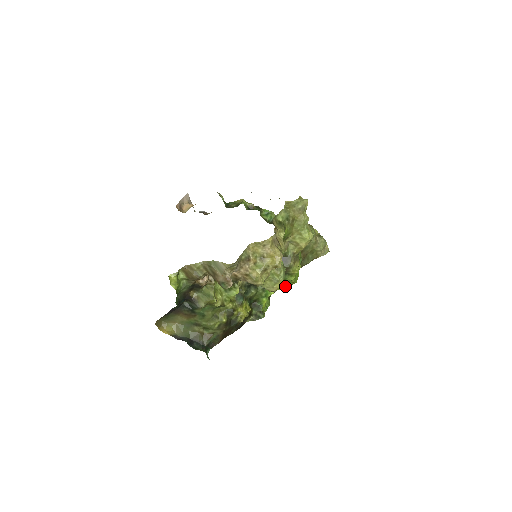
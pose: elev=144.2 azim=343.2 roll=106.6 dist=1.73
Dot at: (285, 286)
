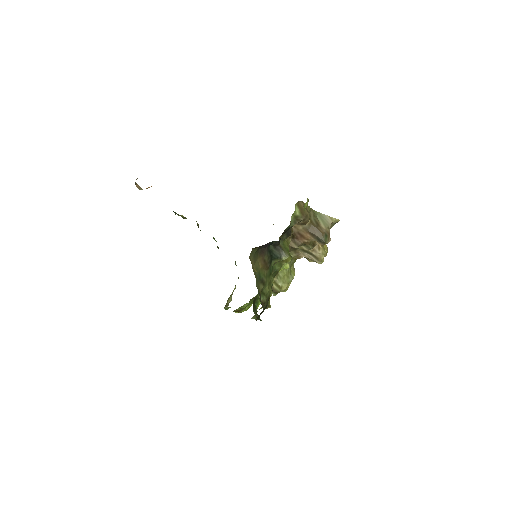
Dot at: (244, 308)
